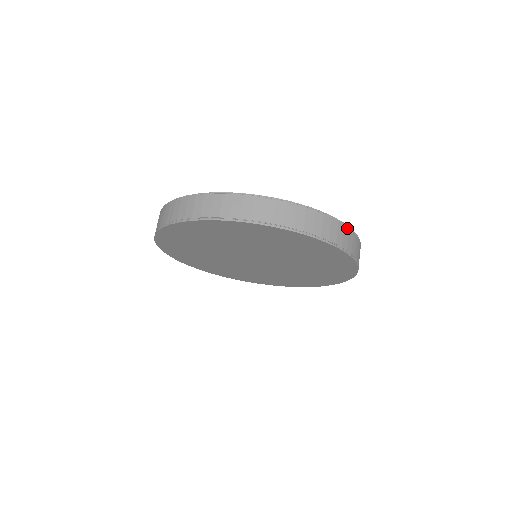
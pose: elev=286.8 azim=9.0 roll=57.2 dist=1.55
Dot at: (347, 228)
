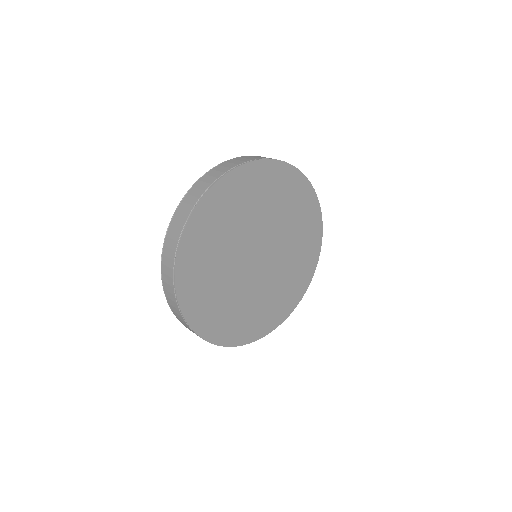
Dot at: occluded
